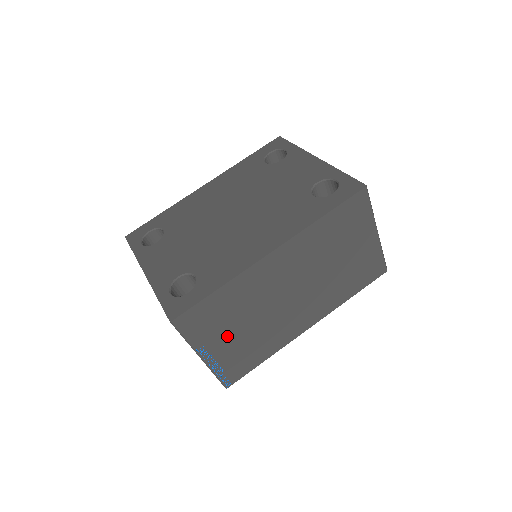
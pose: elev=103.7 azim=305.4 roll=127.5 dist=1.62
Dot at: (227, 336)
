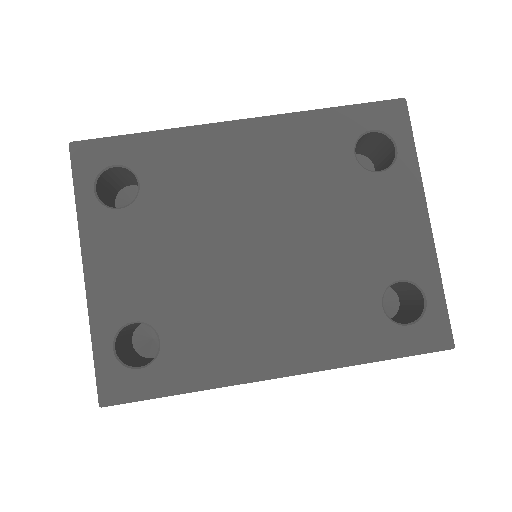
Dot at: occluded
